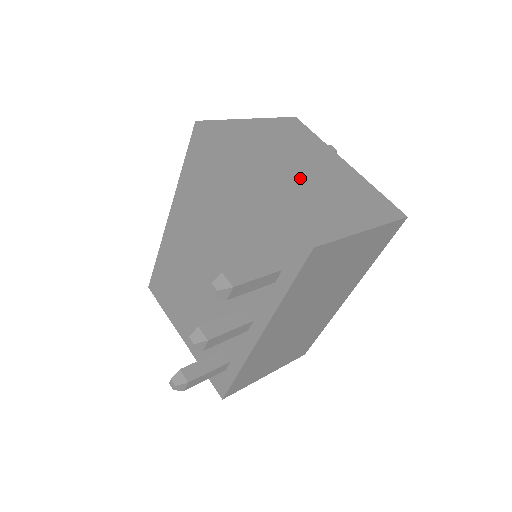
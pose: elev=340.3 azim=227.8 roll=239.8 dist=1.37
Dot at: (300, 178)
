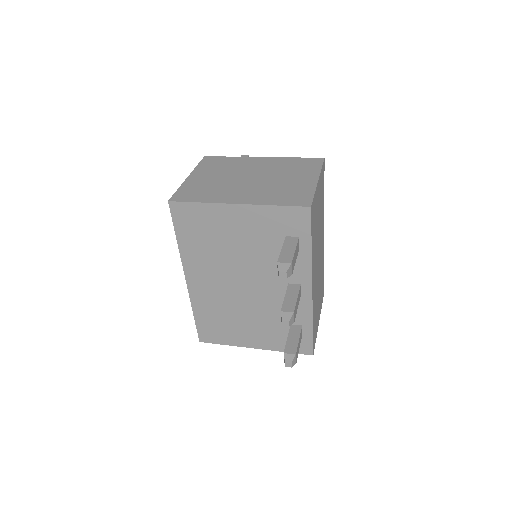
Dot at: (256, 183)
